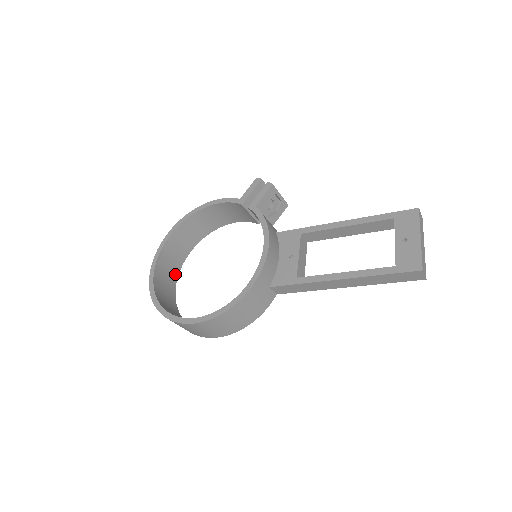
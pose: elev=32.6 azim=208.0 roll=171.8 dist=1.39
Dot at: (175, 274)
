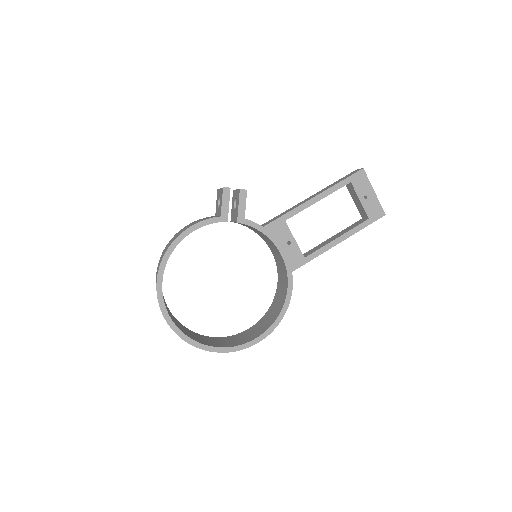
Dot at: occluded
